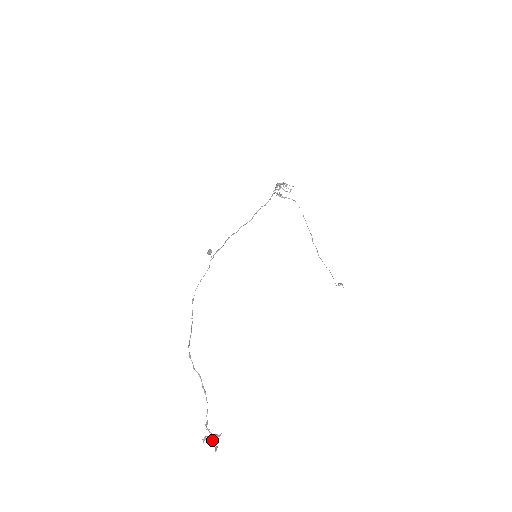
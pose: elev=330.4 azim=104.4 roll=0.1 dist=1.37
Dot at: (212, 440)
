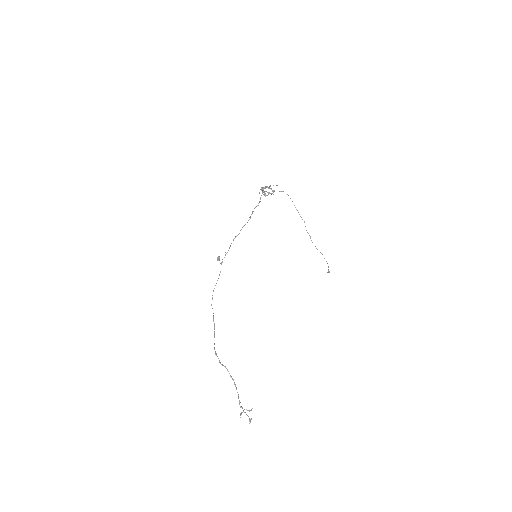
Dot at: (246, 414)
